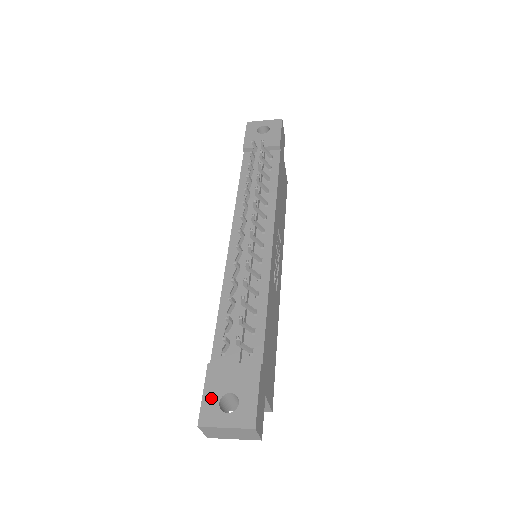
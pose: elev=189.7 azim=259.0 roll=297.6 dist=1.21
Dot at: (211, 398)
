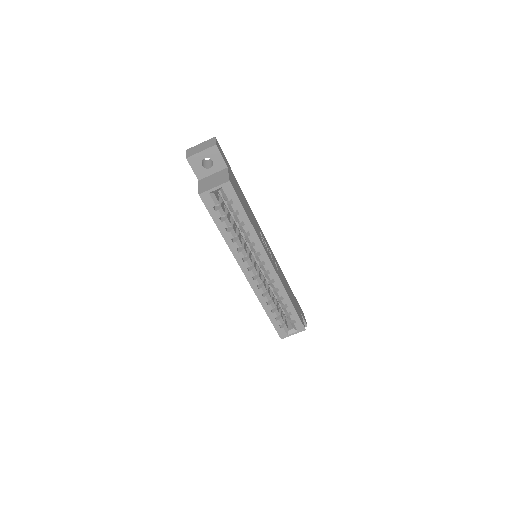
Dot at: occluded
